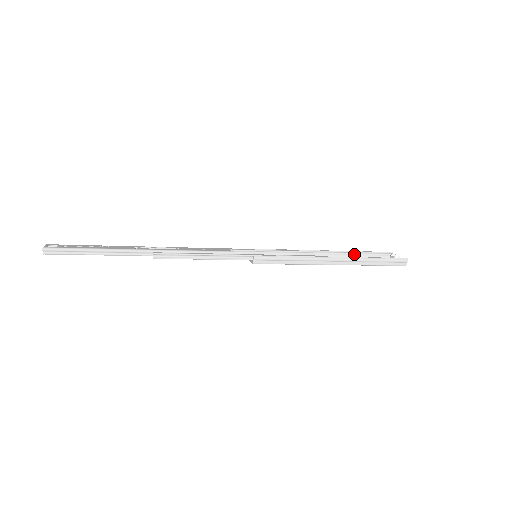
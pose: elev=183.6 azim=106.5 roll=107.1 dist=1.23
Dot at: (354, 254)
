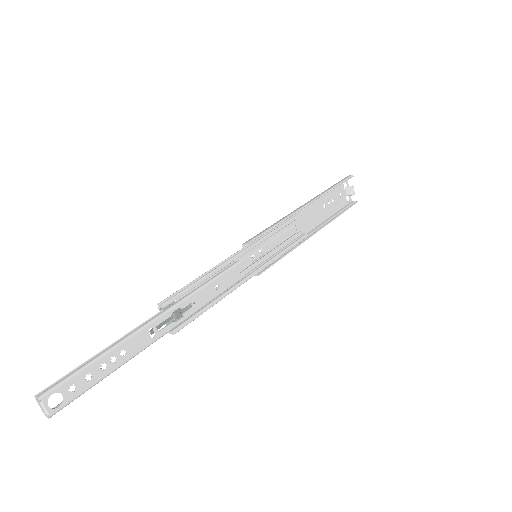
Dot at: (327, 191)
